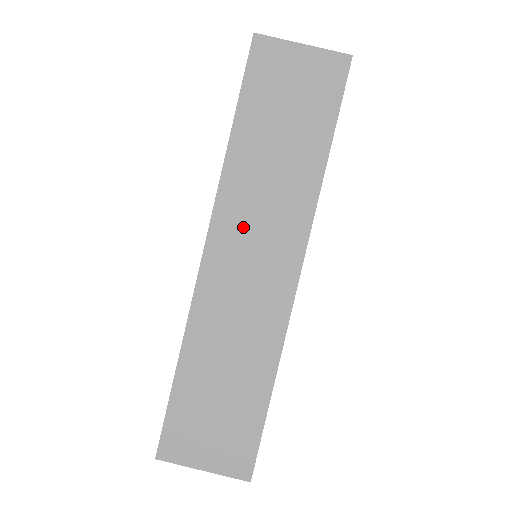
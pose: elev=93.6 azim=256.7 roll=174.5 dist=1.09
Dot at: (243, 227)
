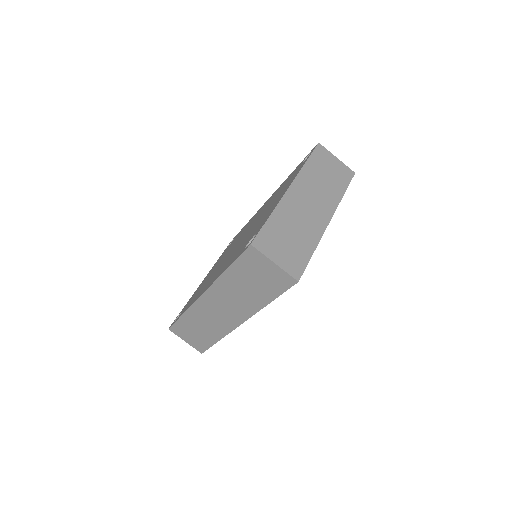
Dot at: (221, 299)
